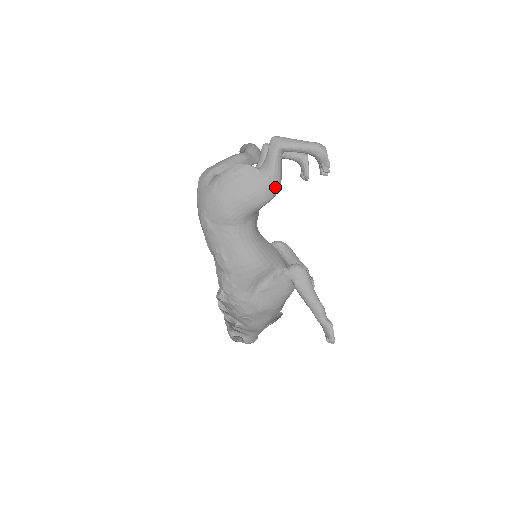
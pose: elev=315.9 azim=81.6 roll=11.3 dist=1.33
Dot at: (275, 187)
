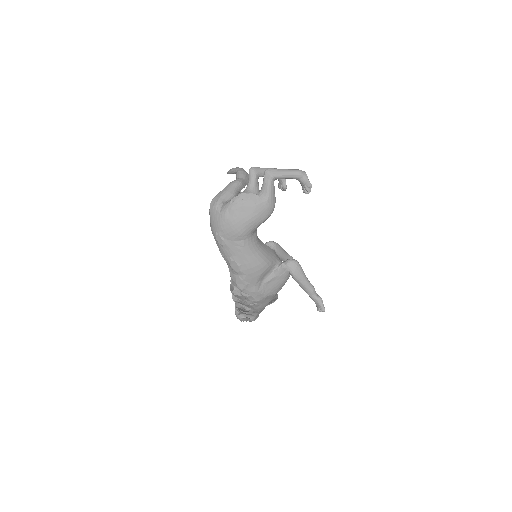
Dot at: (272, 207)
